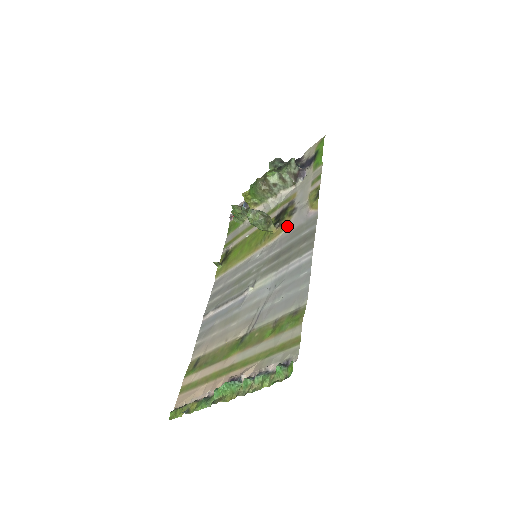
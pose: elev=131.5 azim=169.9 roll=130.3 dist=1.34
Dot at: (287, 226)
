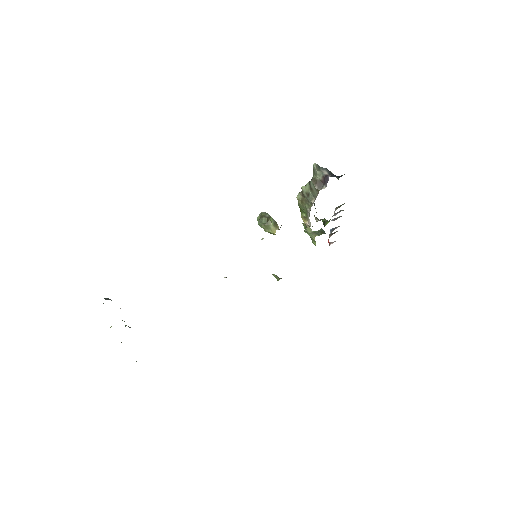
Dot at: occluded
